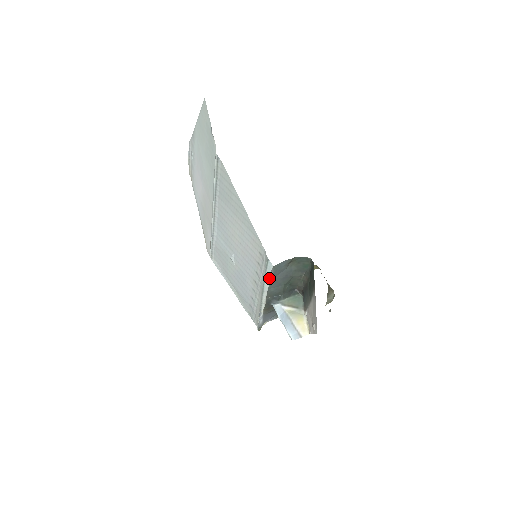
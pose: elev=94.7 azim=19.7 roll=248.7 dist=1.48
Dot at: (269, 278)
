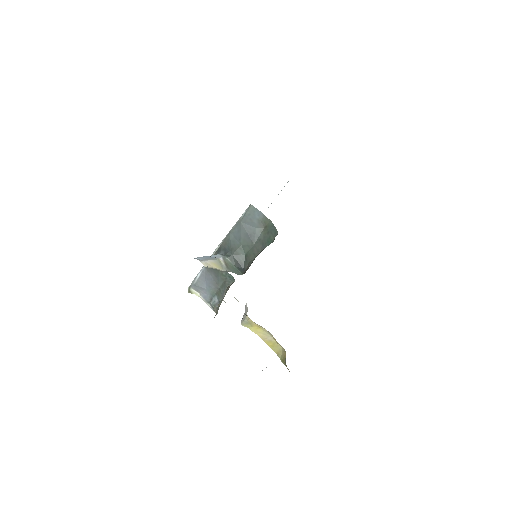
Dot at: (239, 219)
